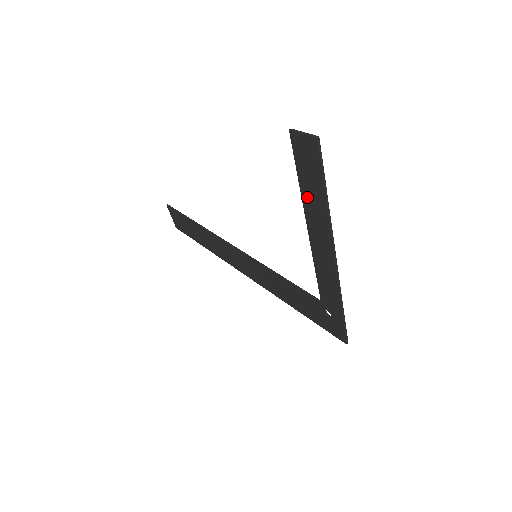
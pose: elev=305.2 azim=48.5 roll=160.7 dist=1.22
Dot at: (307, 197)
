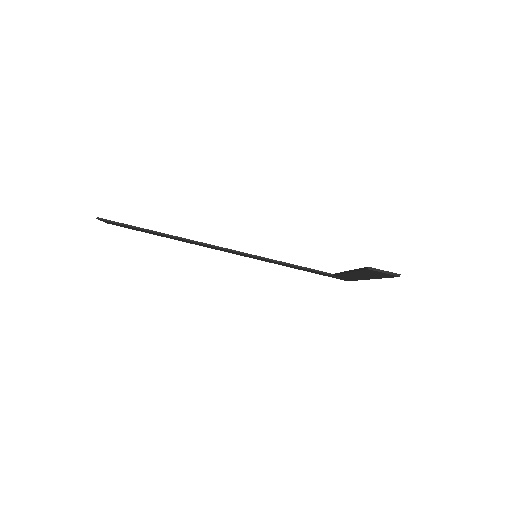
Dot at: (361, 273)
